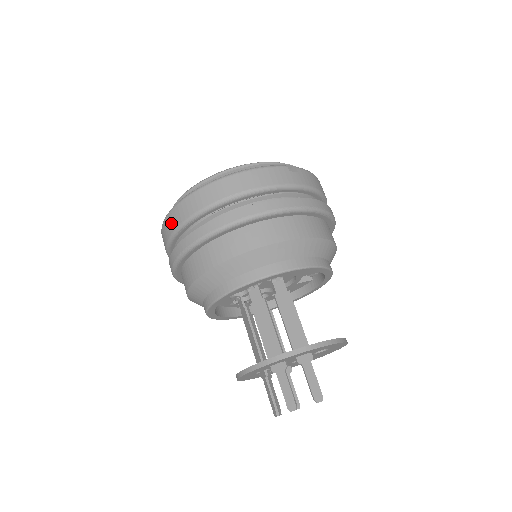
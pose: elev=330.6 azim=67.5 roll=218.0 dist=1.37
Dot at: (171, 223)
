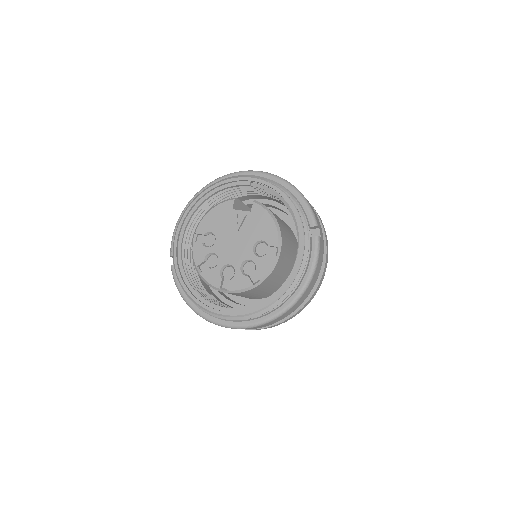
Dot at: occluded
